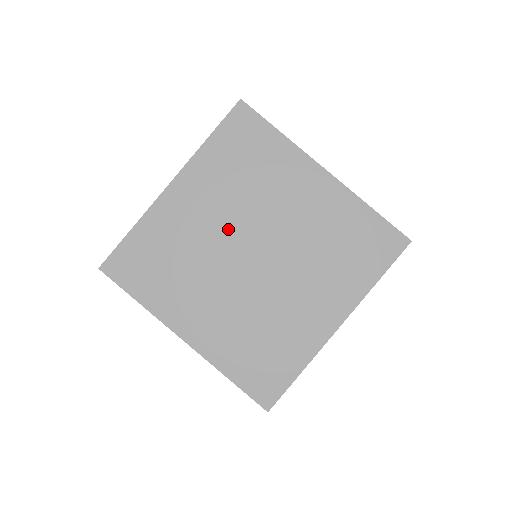
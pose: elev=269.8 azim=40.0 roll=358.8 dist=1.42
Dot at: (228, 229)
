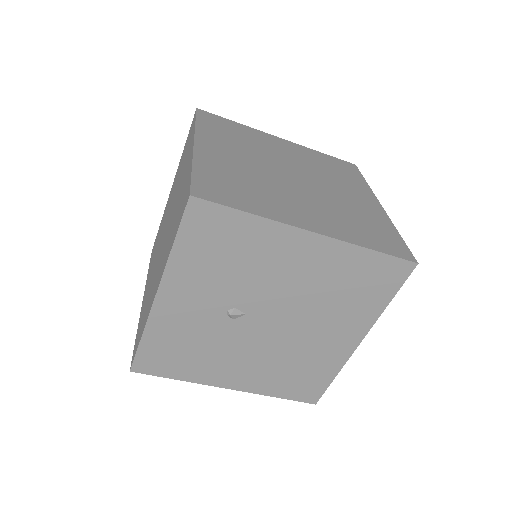
Dot at: (262, 164)
